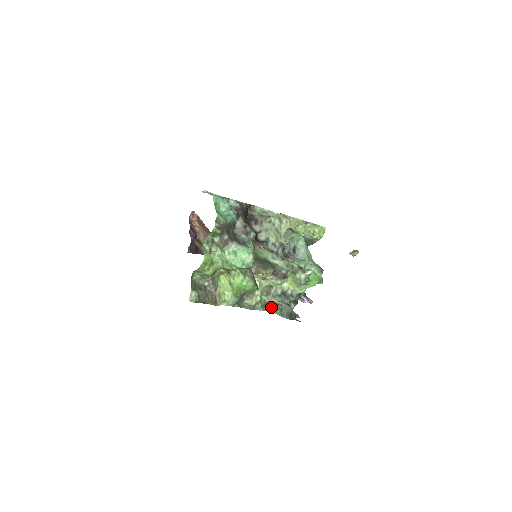
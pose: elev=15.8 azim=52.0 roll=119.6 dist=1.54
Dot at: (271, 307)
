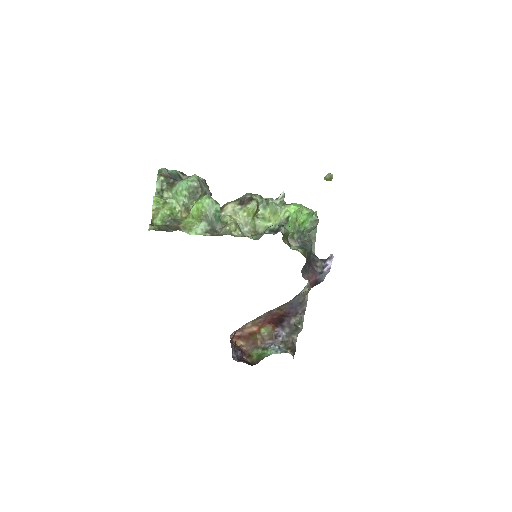
Dot at: (258, 238)
